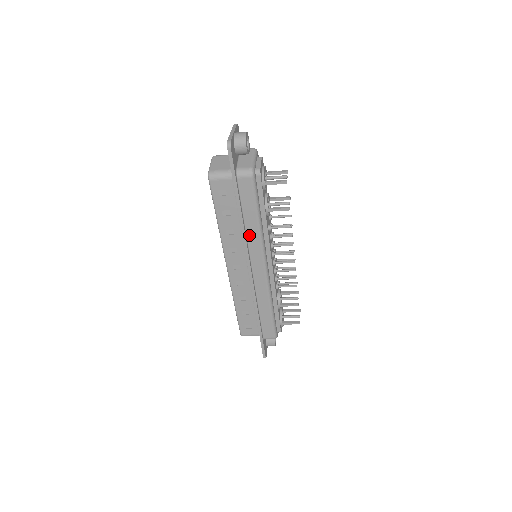
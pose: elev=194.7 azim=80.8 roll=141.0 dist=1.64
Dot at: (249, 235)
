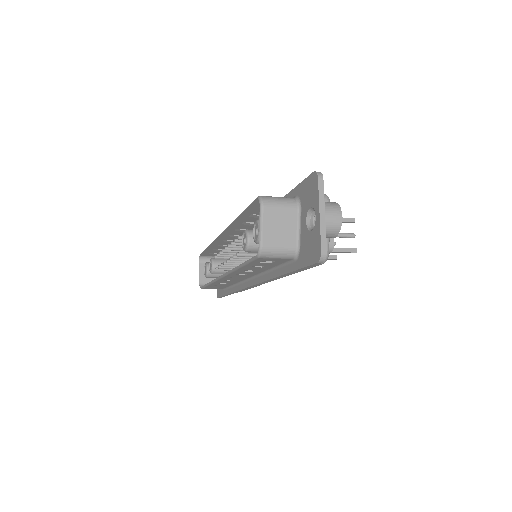
Dot at: occluded
